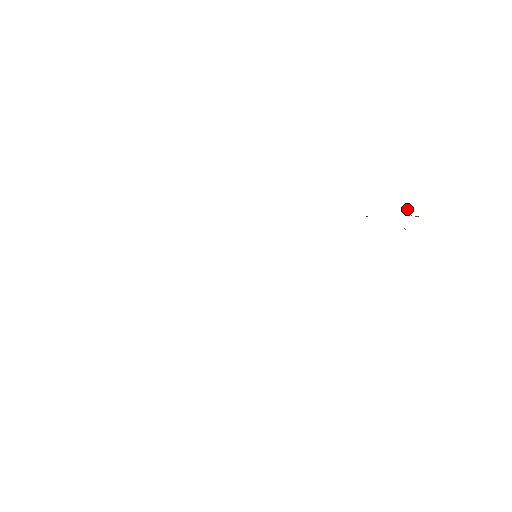
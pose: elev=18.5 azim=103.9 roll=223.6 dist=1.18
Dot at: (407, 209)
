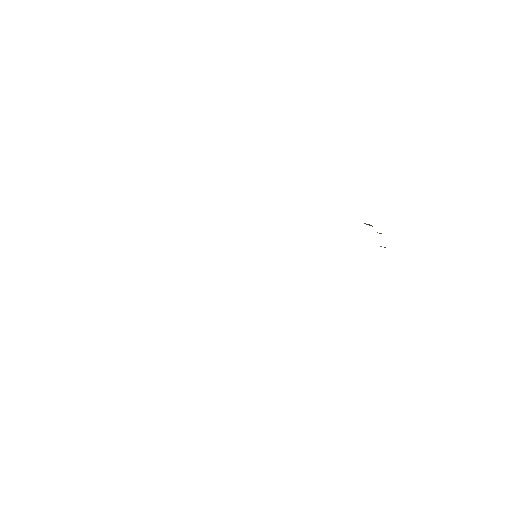
Dot at: (367, 224)
